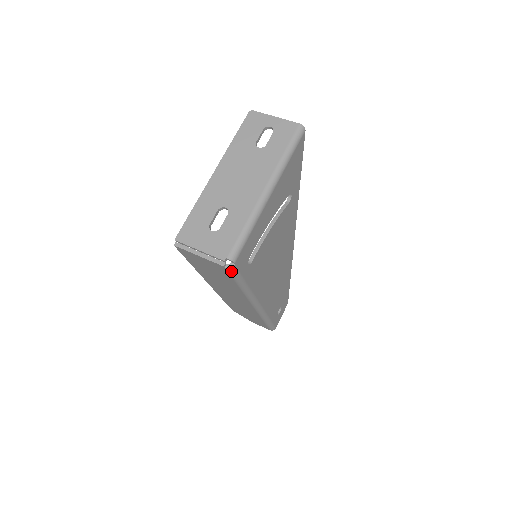
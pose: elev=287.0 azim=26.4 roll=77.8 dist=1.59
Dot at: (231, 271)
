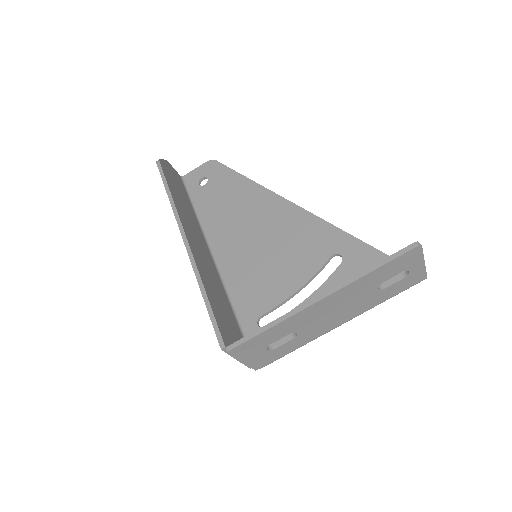
Dot at: occluded
